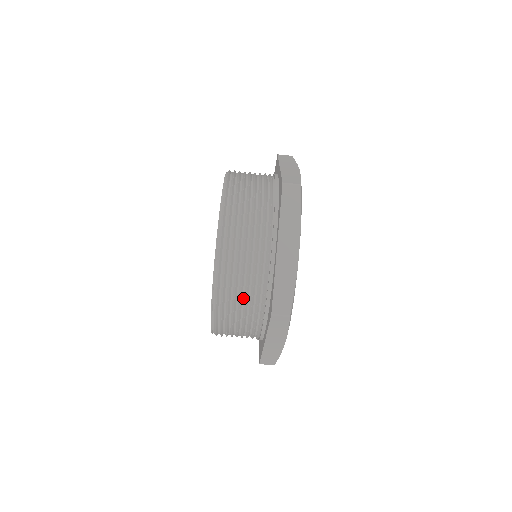
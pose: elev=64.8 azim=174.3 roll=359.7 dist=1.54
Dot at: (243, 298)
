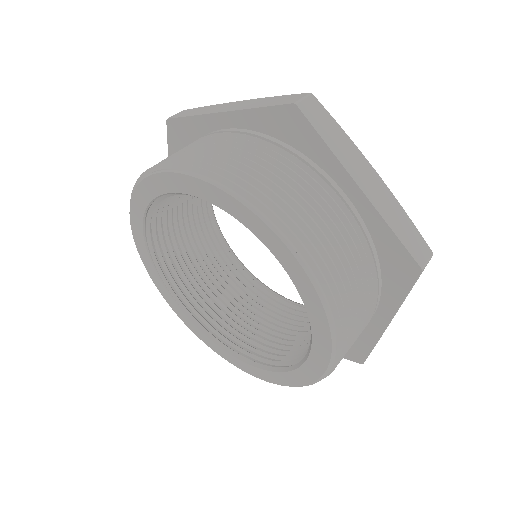
Dot at: (265, 170)
